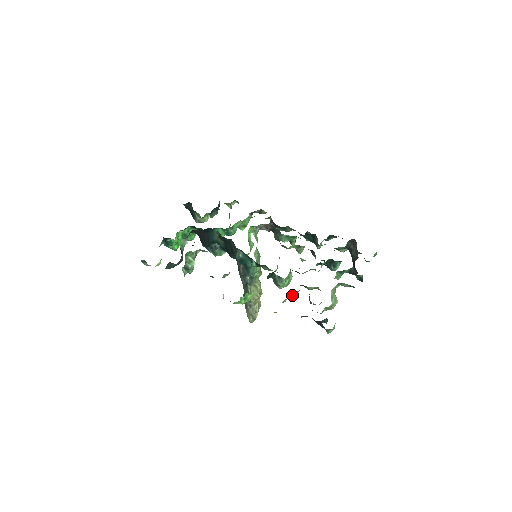
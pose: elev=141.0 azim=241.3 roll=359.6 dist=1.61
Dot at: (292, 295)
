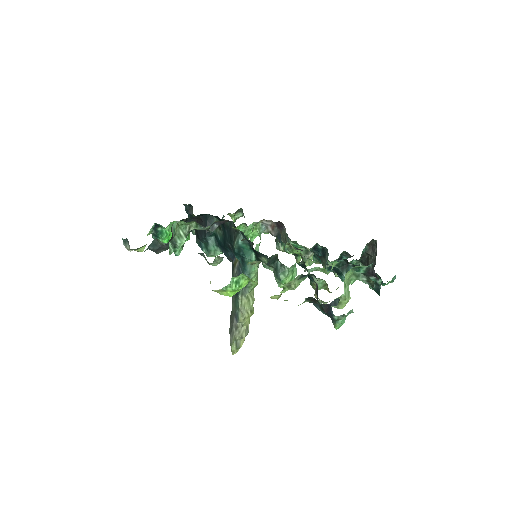
Dot at: (295, 283)
